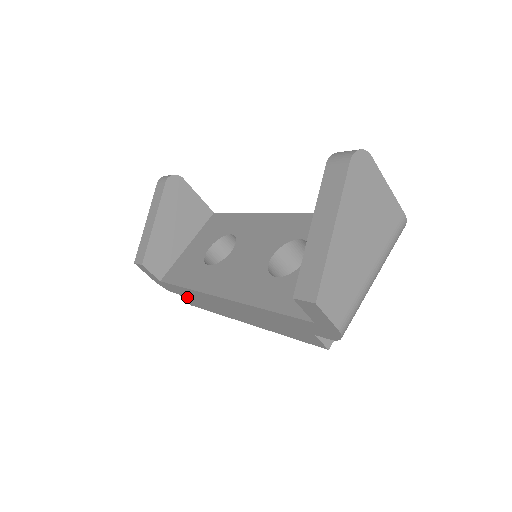
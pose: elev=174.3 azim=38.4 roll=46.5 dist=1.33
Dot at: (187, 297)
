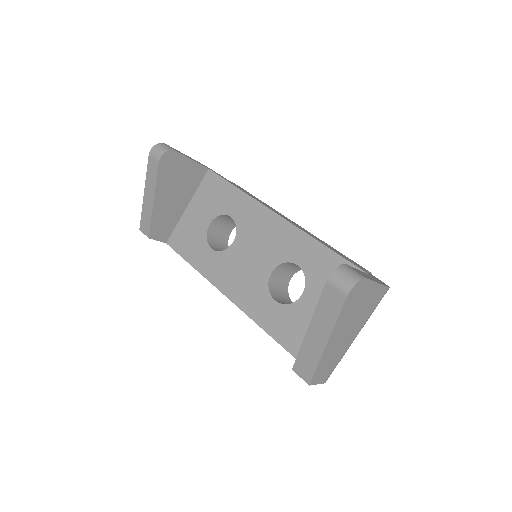
Dot at: occluded
